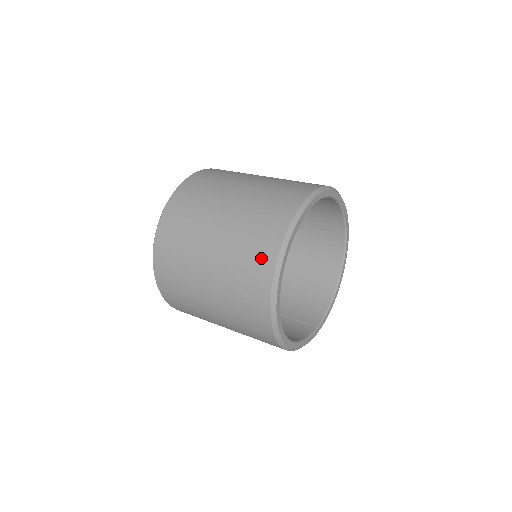
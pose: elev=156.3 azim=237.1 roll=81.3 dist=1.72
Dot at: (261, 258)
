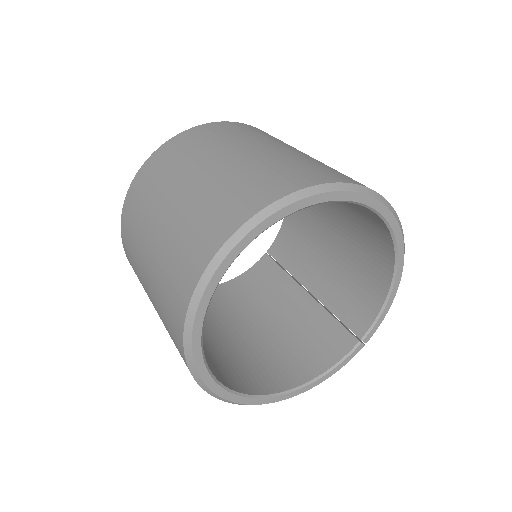
Dot at: (179, 351)
